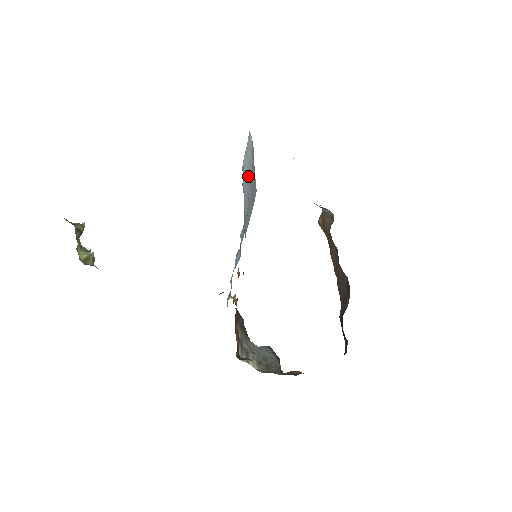
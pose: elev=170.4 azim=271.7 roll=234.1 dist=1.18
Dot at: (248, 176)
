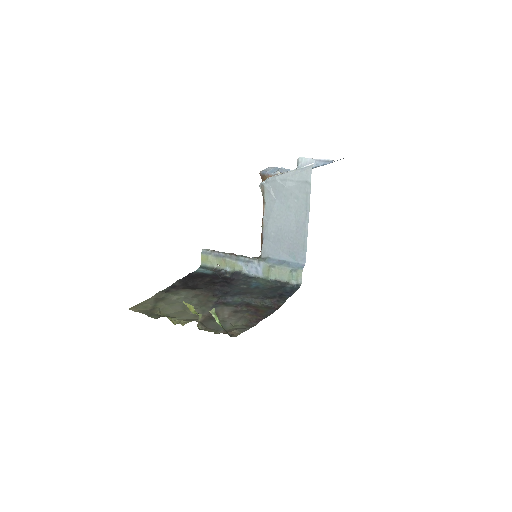
Dot at: (286, 210)
